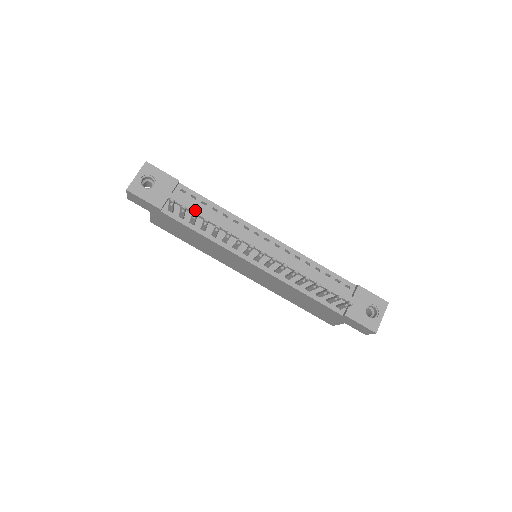
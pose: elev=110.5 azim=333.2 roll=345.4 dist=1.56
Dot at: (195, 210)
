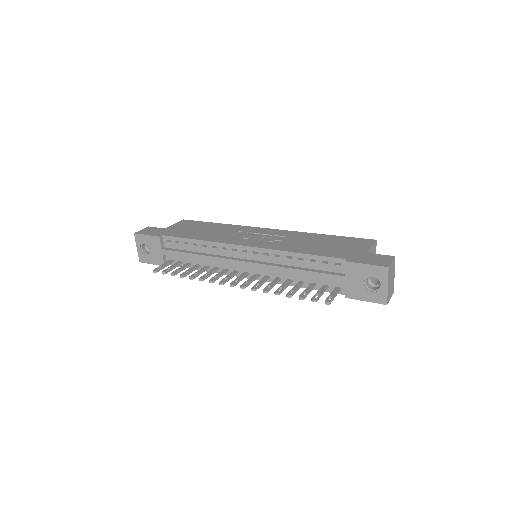
Dot at: (182, 255)
